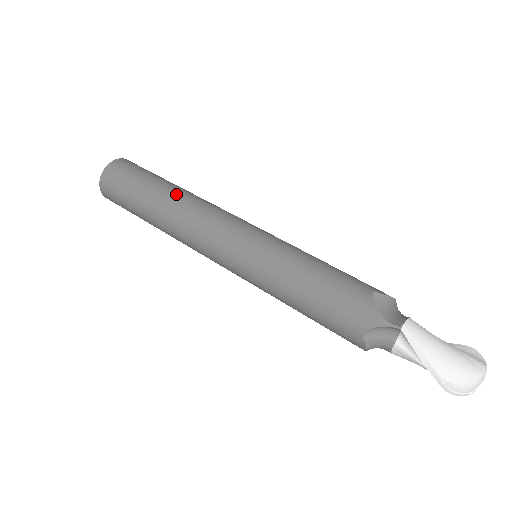
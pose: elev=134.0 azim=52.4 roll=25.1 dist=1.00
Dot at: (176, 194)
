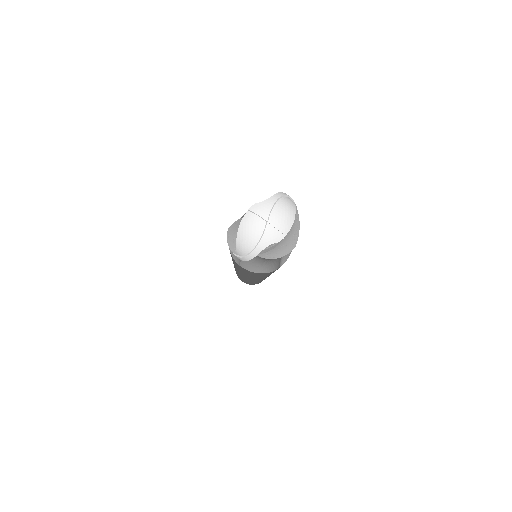
Dot at: occluded
